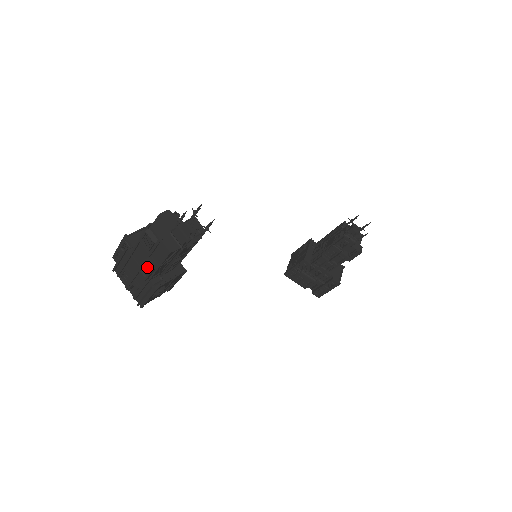
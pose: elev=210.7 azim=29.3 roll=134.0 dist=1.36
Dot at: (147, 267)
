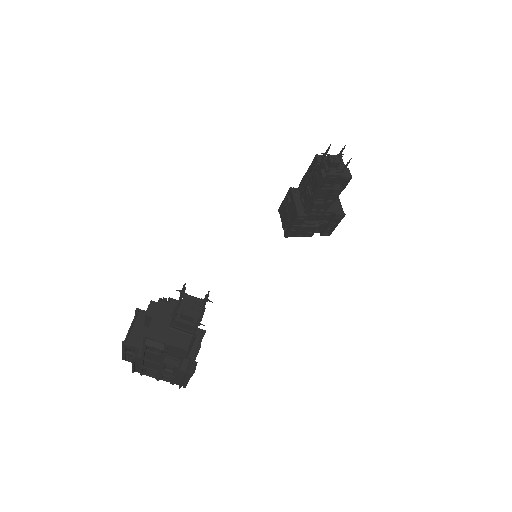
Dot at: (170, 367)
